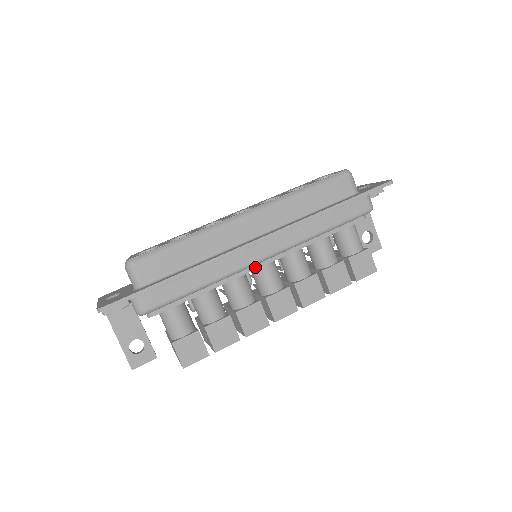
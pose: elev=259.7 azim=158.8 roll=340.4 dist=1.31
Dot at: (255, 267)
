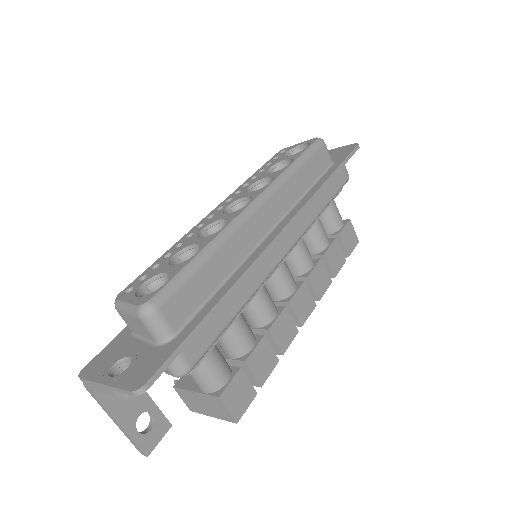
Dot at: occluded
